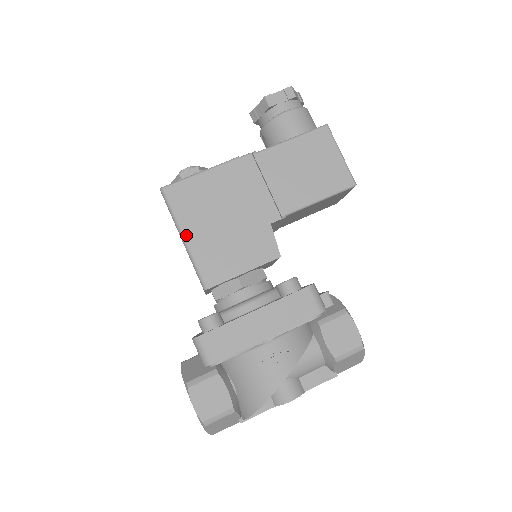
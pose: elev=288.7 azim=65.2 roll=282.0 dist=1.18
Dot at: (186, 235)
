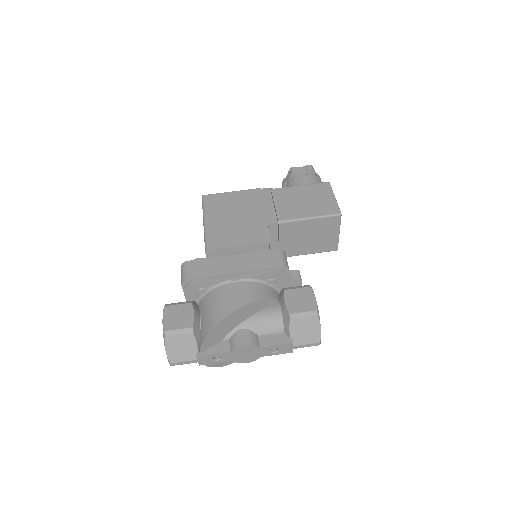
Dot at: (207, 219)
